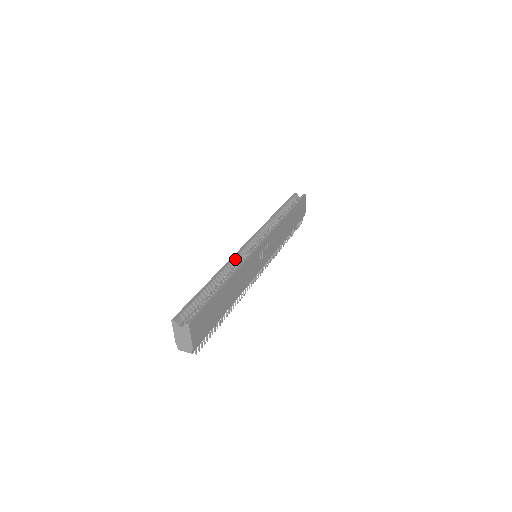
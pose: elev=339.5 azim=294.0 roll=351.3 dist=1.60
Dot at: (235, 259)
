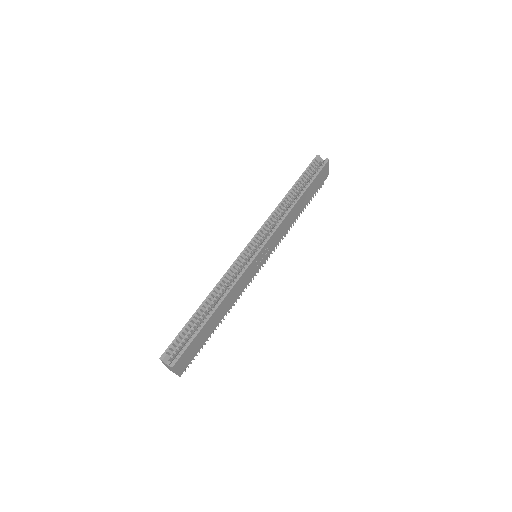
Dot at: (229, 274)
